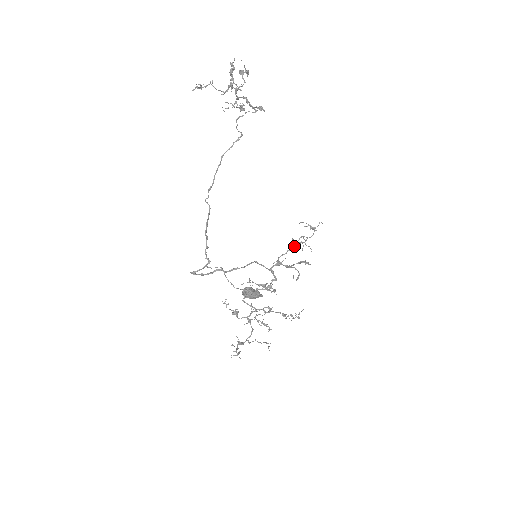
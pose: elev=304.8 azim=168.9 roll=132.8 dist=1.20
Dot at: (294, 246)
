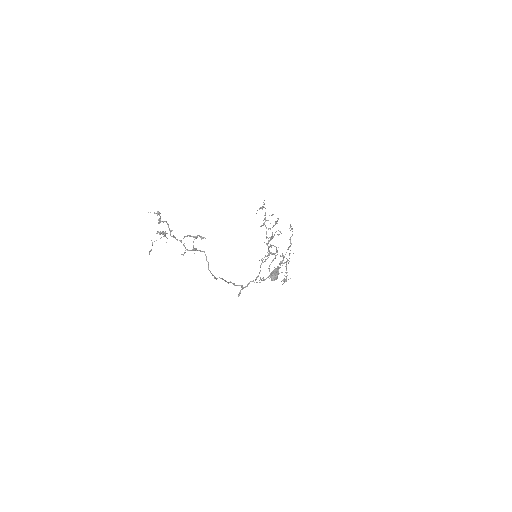
Dot at: occluded
